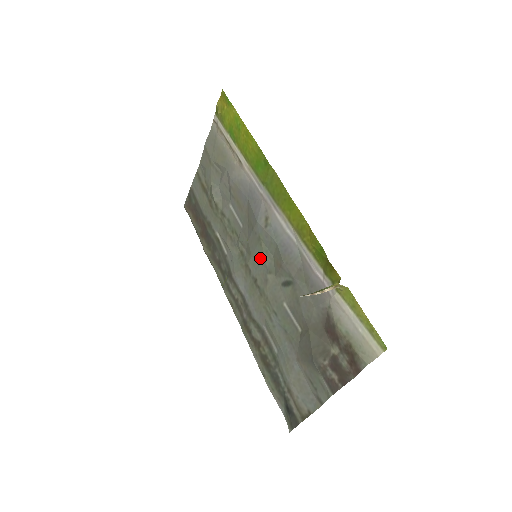
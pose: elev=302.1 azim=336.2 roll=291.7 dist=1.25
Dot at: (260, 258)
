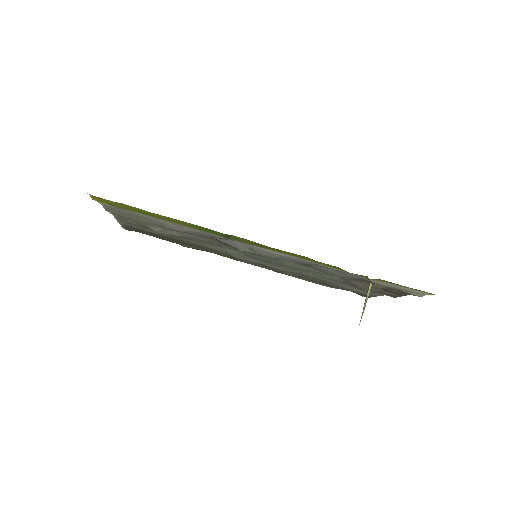
Dot at: occluded
